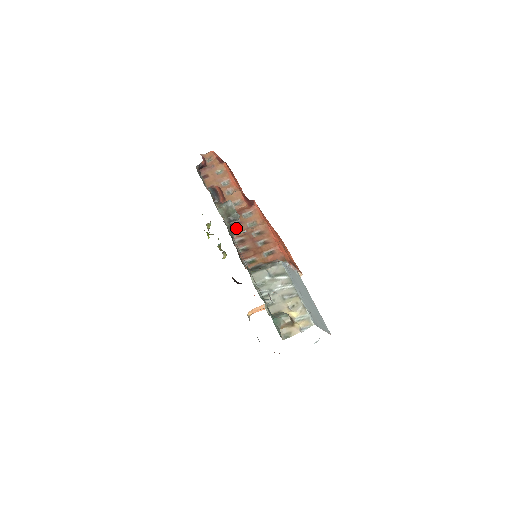
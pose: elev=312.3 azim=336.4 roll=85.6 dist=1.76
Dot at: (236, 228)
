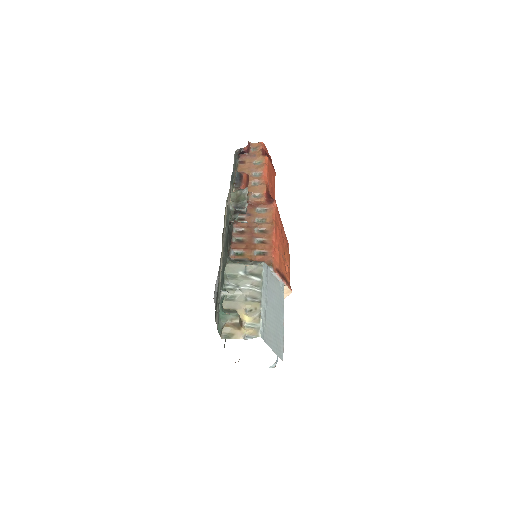
Dot at: (243, 218)
